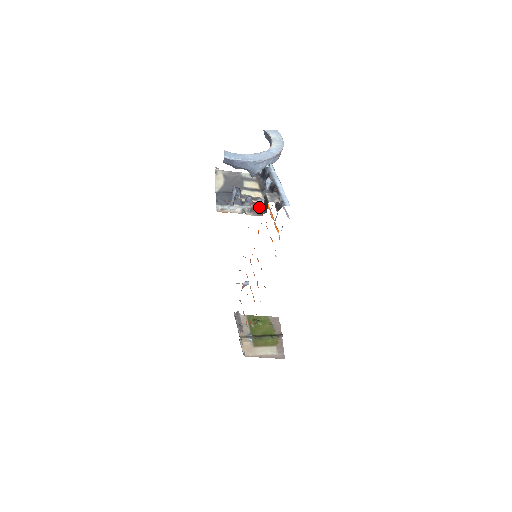
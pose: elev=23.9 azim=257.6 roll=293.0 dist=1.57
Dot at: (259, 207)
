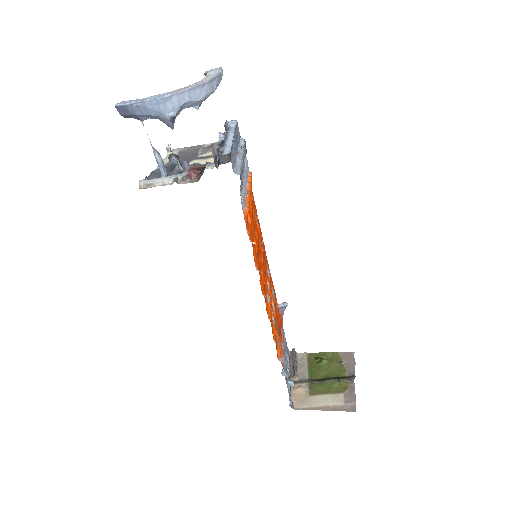
Dot at: (198, 171)
